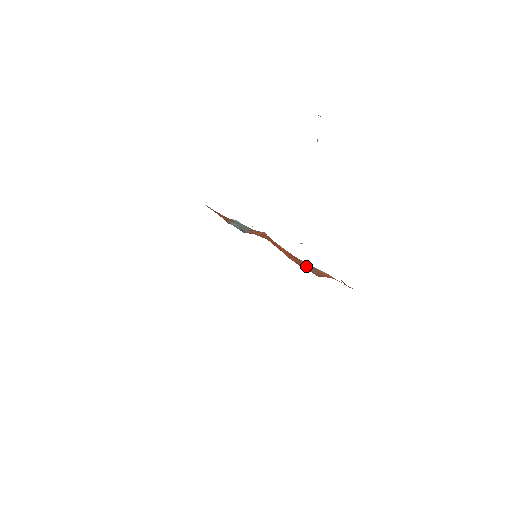
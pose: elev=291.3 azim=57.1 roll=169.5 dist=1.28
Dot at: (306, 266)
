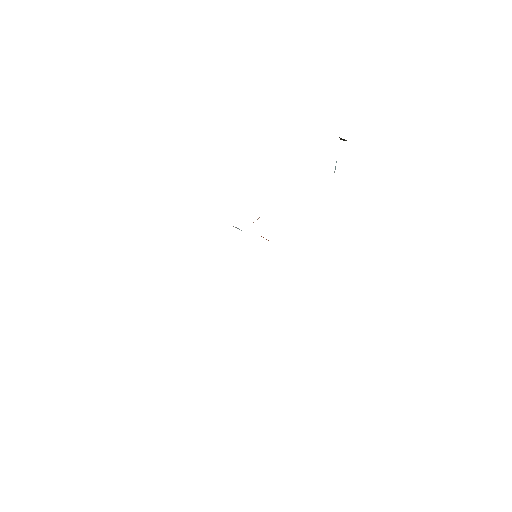
Dot at: occluded
